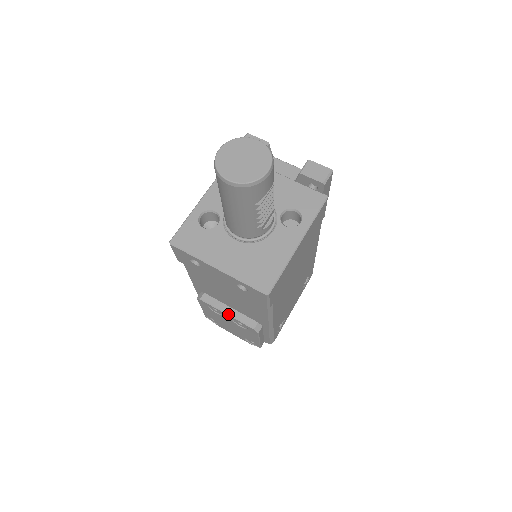
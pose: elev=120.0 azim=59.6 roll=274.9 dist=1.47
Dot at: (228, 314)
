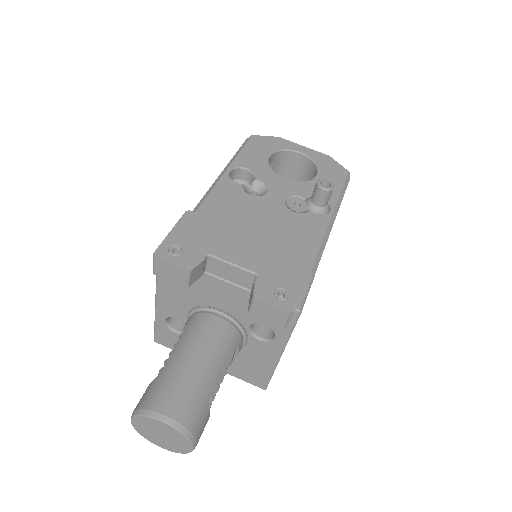
Dot at: occluded
